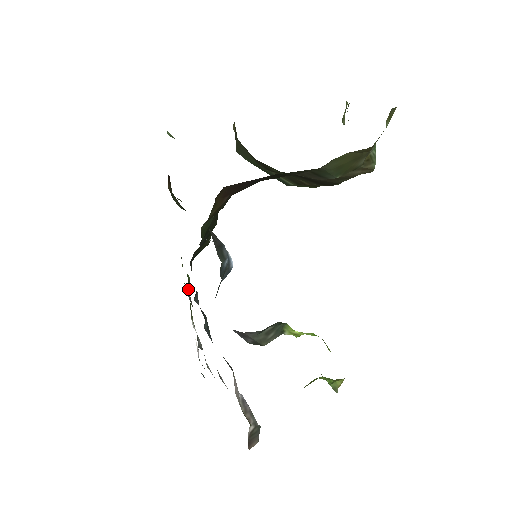
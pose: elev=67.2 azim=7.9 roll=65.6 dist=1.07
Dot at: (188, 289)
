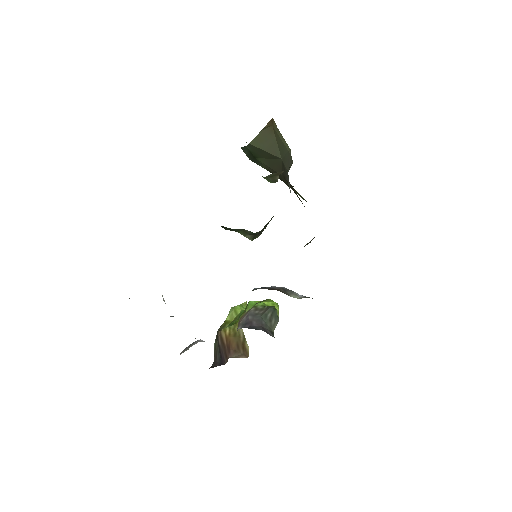
Dot at: occluded
